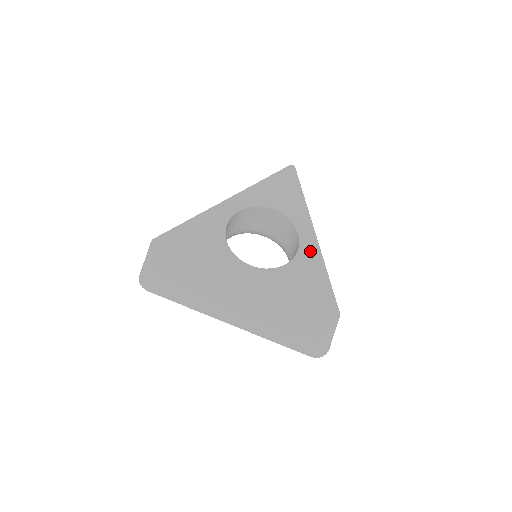
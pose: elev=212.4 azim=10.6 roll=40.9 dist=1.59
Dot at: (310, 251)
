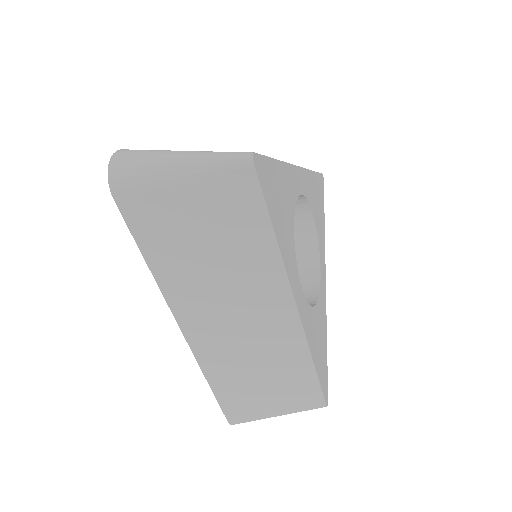
Dot at: (323, 301)
